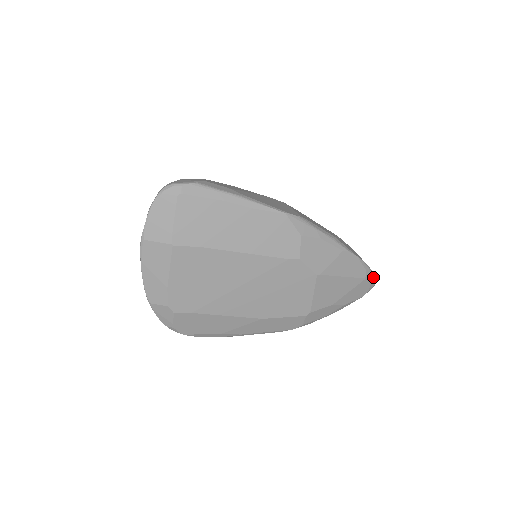
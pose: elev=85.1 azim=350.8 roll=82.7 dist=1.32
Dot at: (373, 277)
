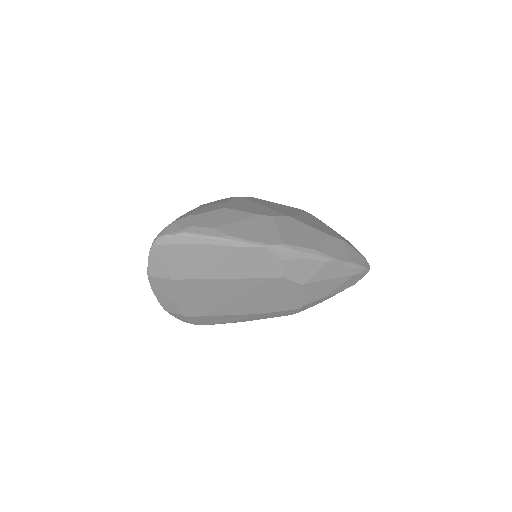
Dot at: (363, 270)
